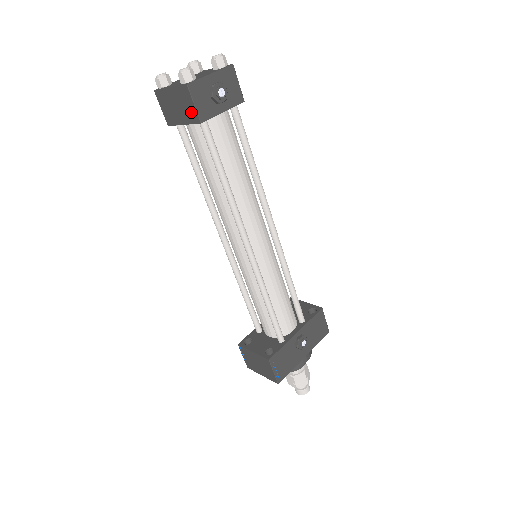
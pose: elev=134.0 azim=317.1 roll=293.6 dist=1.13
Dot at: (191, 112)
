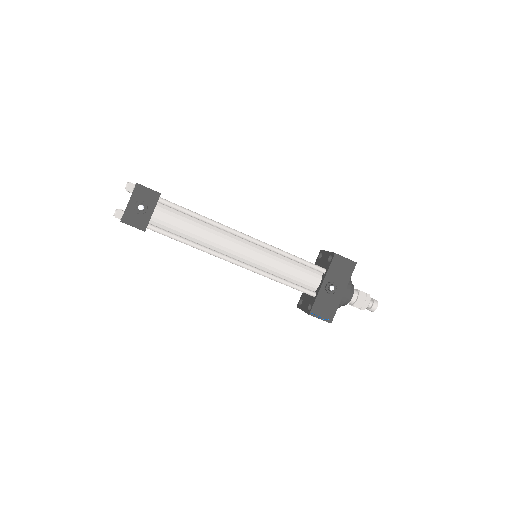
Dot at: (137, 228)
